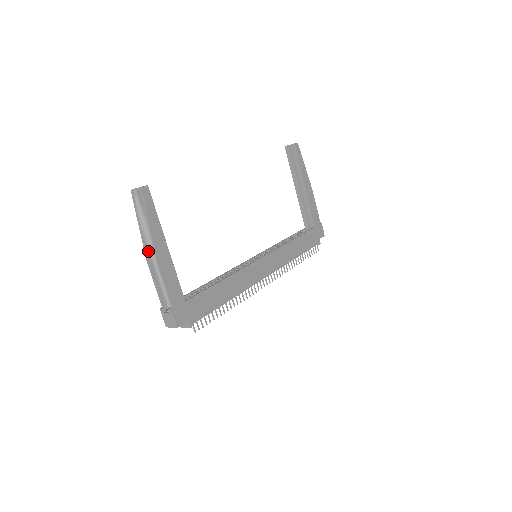
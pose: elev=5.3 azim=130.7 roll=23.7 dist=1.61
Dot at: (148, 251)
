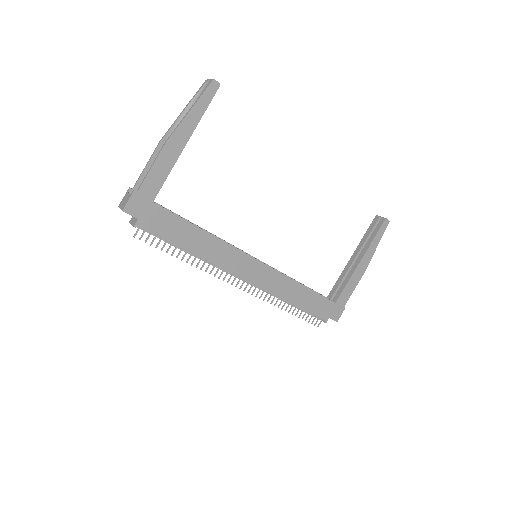
Dot at: (169, 135)
